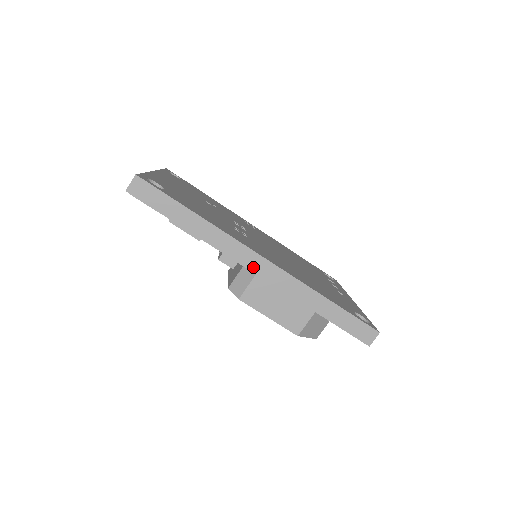
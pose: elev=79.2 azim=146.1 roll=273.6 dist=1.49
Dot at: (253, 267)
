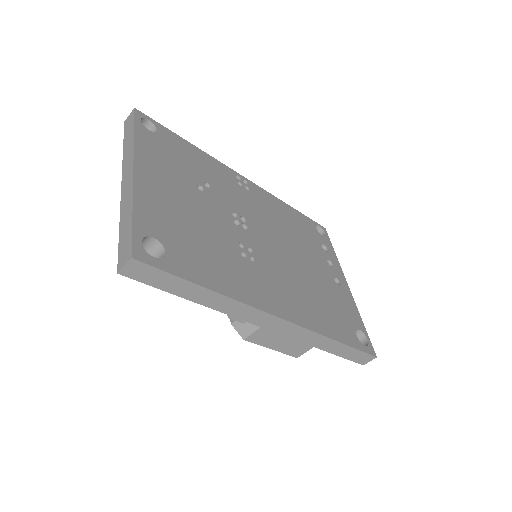
Dot at: (267, 325)
